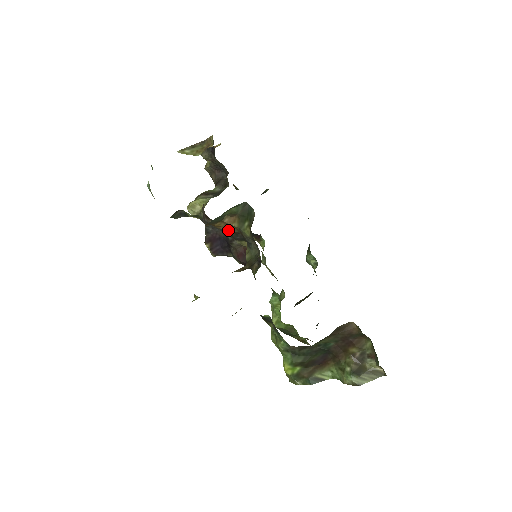
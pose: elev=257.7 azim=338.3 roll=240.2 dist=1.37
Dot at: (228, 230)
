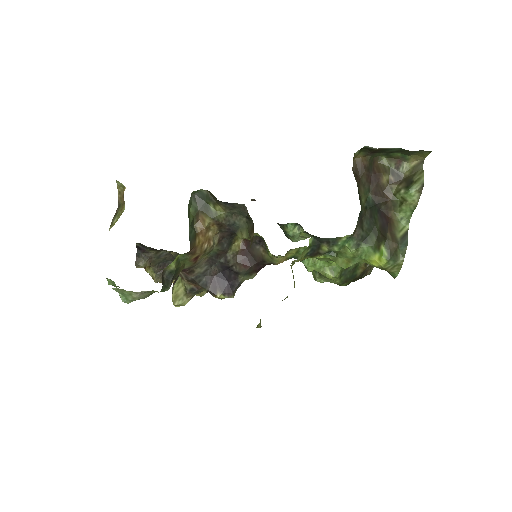
Dot at: (211, 243)
